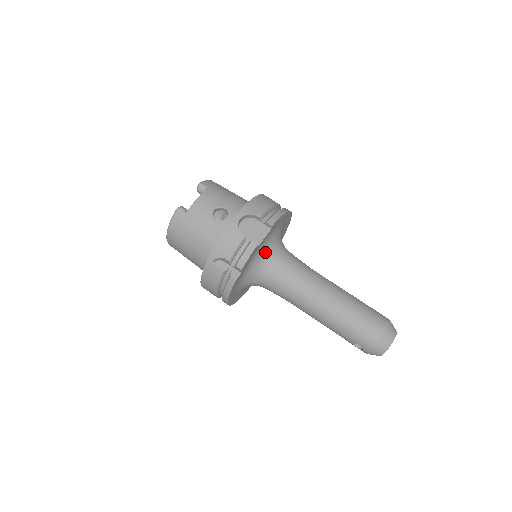
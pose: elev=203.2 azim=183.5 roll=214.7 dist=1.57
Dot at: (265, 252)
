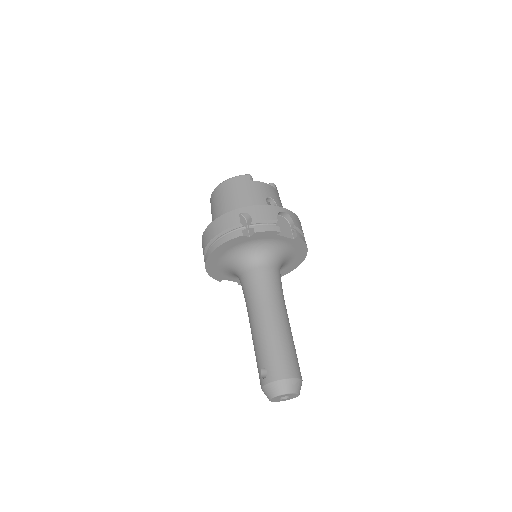
Dot at: (272, 250)
